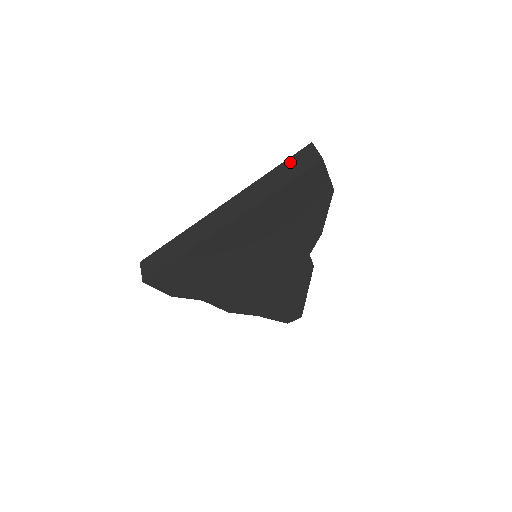
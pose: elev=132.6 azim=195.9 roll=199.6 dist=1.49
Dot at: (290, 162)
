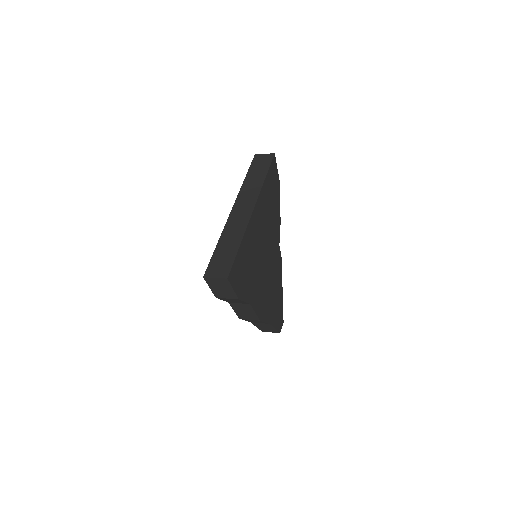
Dot at: (254, 166)
